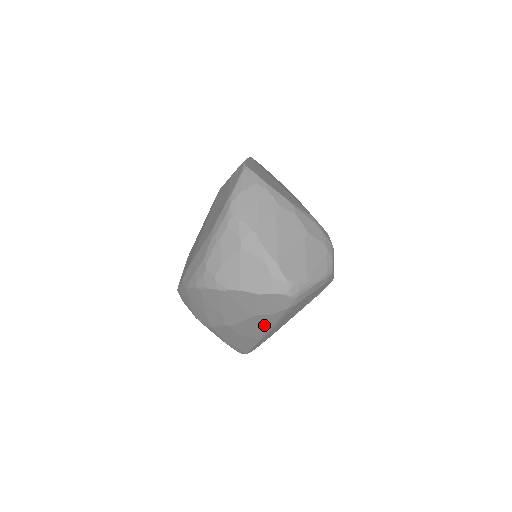
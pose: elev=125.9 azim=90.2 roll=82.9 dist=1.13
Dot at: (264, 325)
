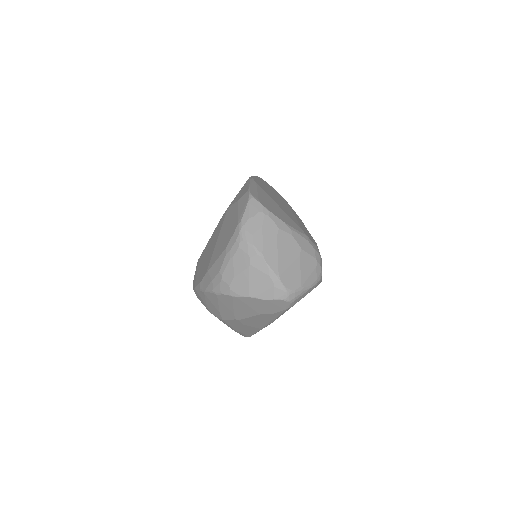
Dot at: (267, 320)
